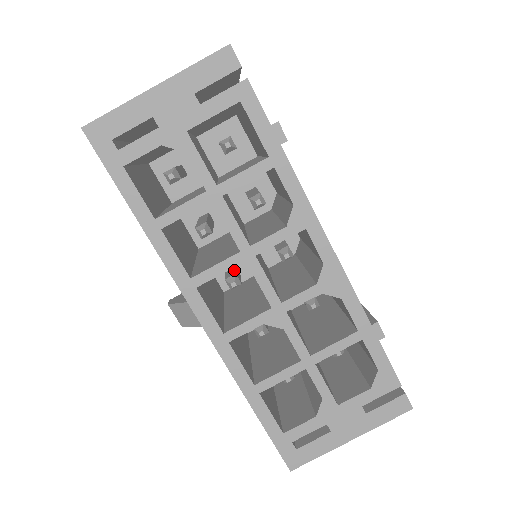
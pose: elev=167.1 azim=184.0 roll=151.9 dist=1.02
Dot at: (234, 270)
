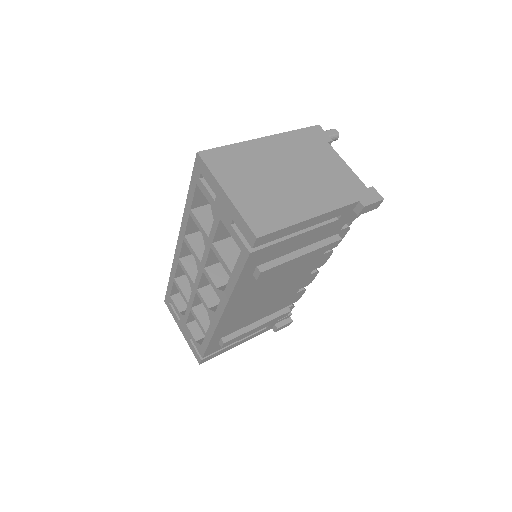
Dot at: occluded
